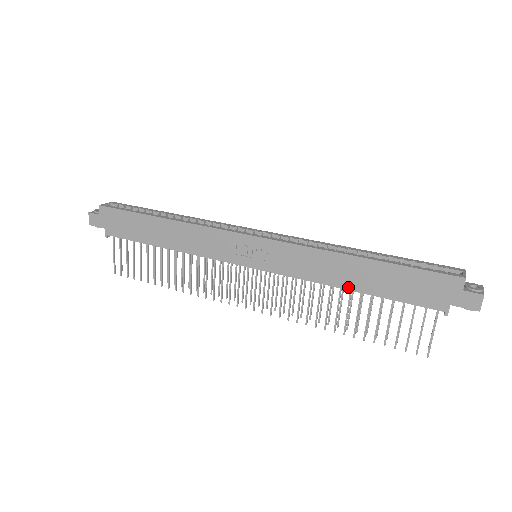
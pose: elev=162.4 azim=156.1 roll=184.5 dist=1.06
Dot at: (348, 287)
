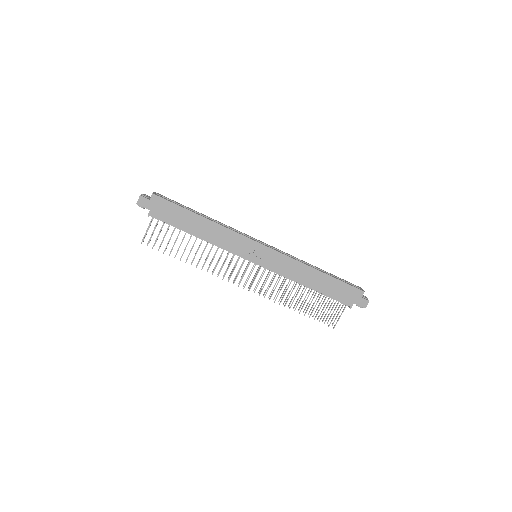
Dot at: (308, 285)
